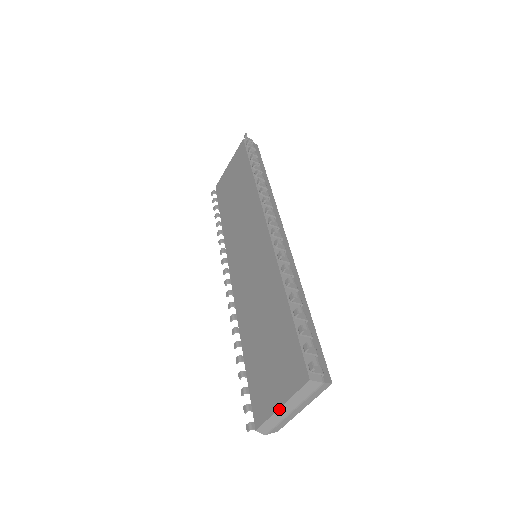
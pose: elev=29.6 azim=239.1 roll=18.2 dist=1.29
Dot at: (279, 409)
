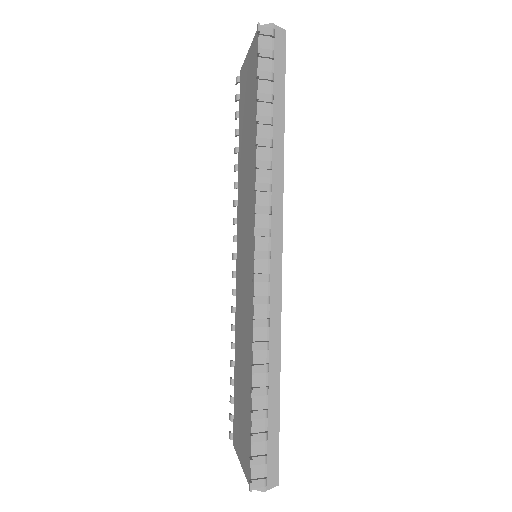
Dot at: (241, 463)
